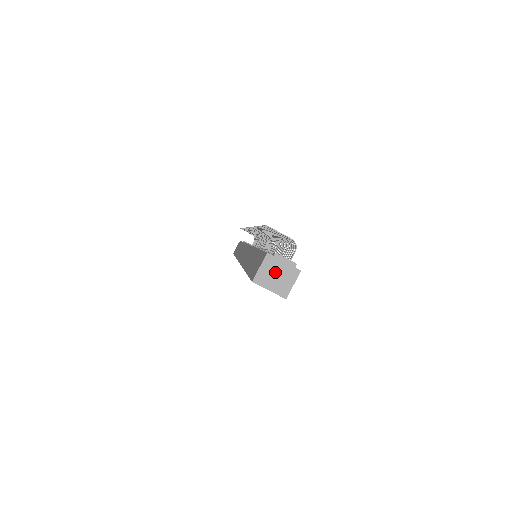
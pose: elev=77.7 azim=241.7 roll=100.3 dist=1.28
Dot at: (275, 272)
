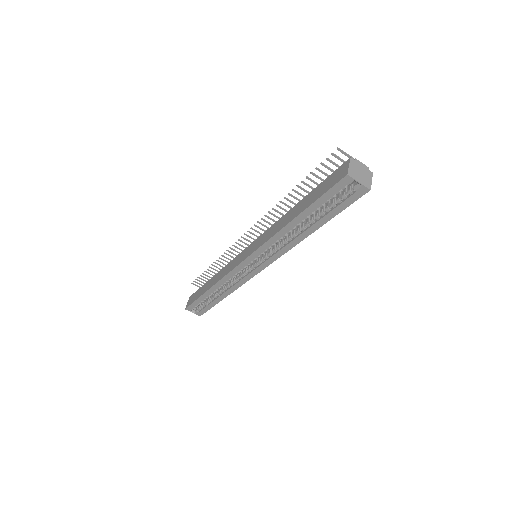
Dot at: (359, 171)
